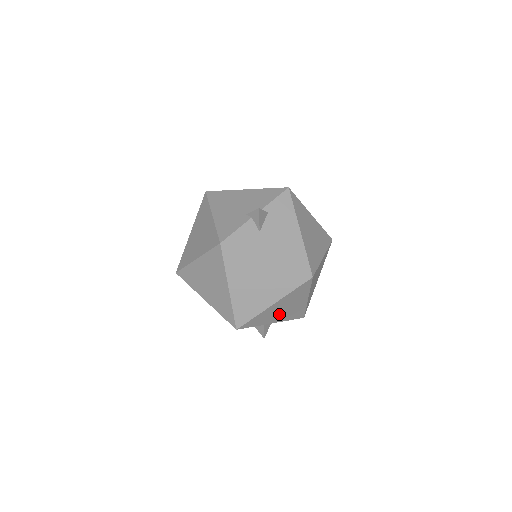
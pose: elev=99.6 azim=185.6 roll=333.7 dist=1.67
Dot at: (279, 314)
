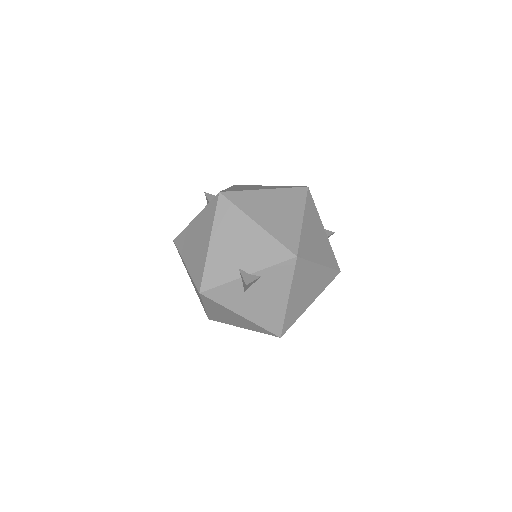
Dot at: occluded
